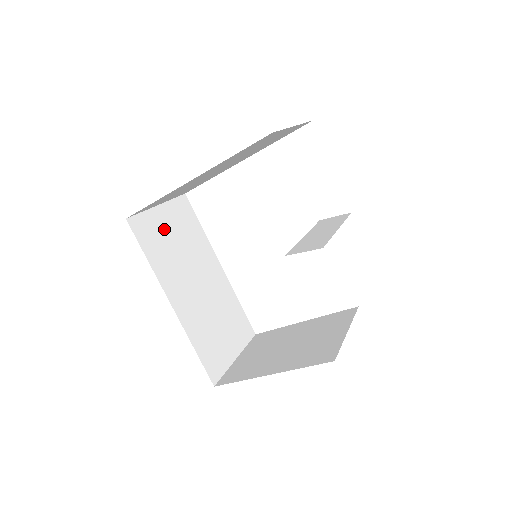
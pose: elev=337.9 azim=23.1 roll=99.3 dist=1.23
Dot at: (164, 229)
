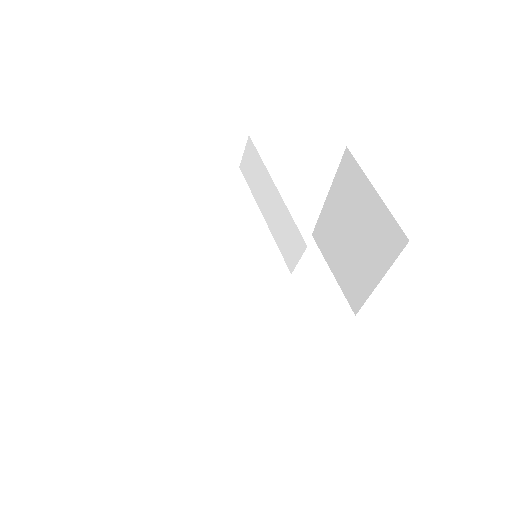
Dot at: (189, 324)
